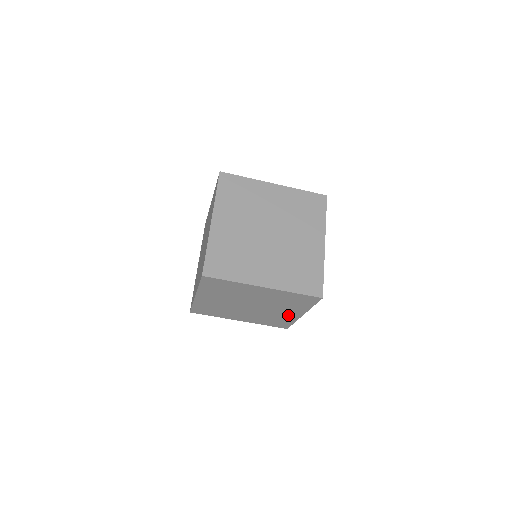
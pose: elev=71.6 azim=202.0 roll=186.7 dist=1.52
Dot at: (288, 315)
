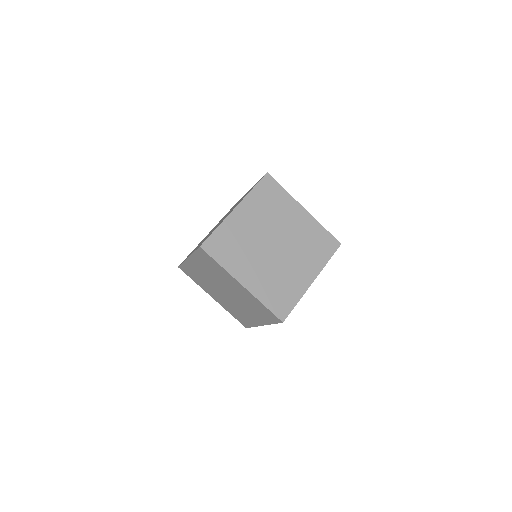
Dot at: (251, 318)
